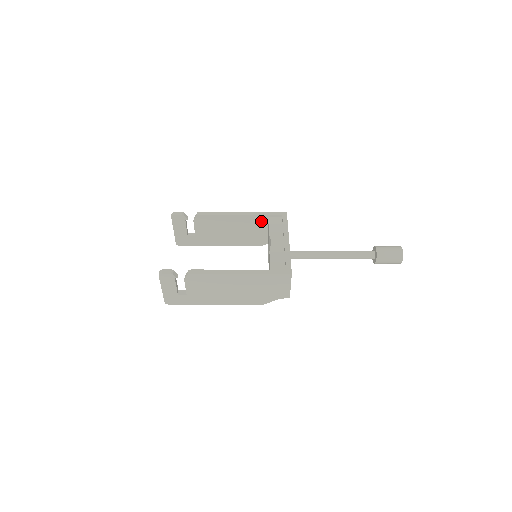
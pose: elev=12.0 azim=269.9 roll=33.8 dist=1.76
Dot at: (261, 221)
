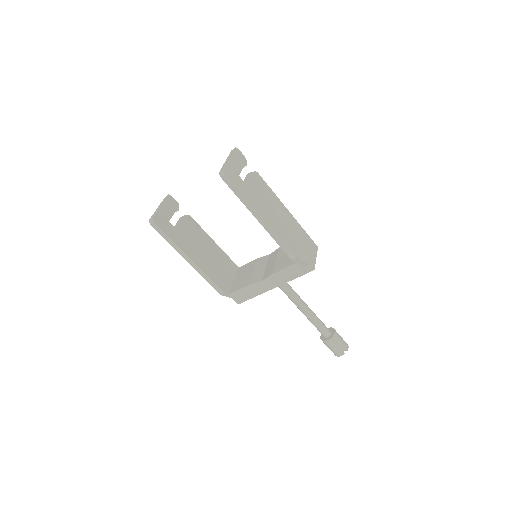
Dot at: (231, 267)
